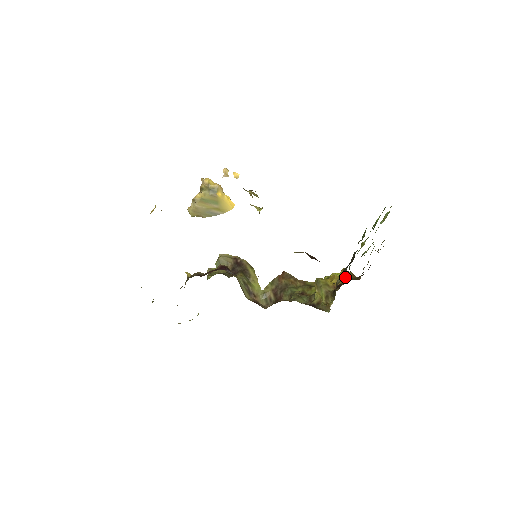
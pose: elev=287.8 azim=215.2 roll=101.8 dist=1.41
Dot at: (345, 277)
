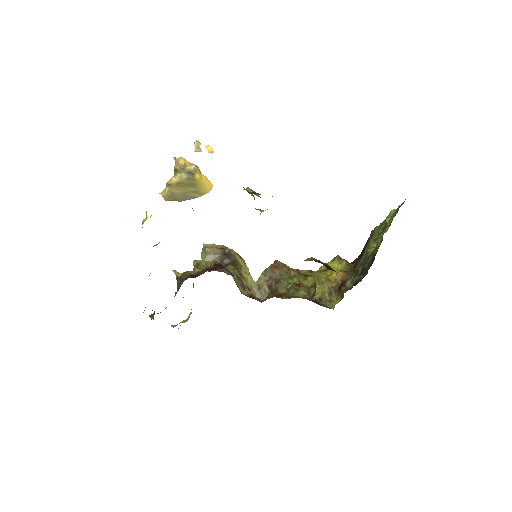
Dot at: (341, 266)
